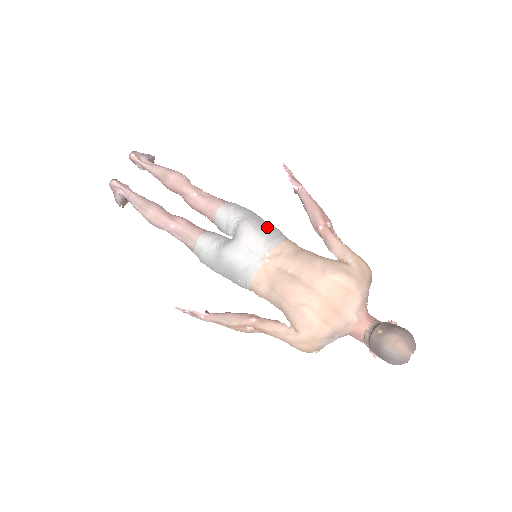
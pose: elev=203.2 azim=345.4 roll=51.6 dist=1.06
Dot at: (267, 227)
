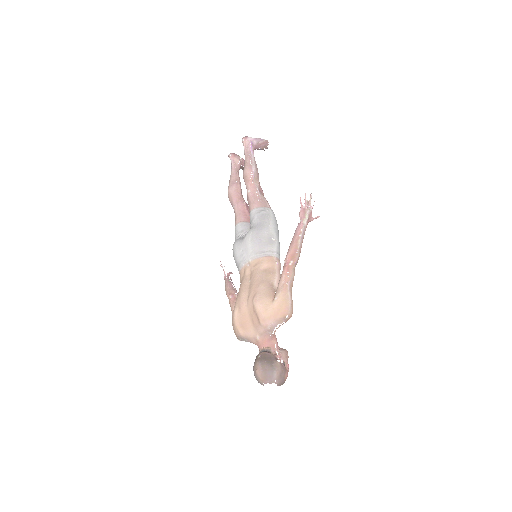
Dot at: (261, 241)
